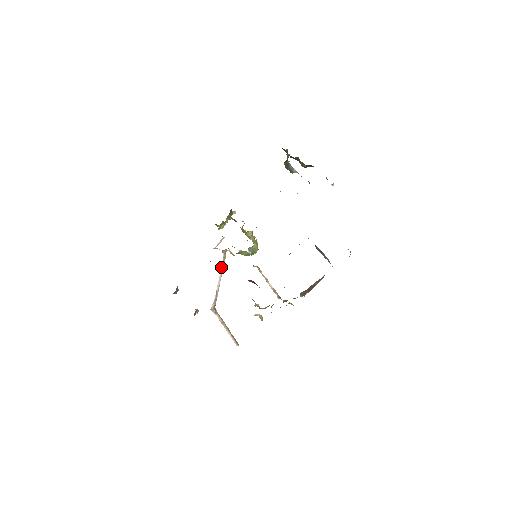
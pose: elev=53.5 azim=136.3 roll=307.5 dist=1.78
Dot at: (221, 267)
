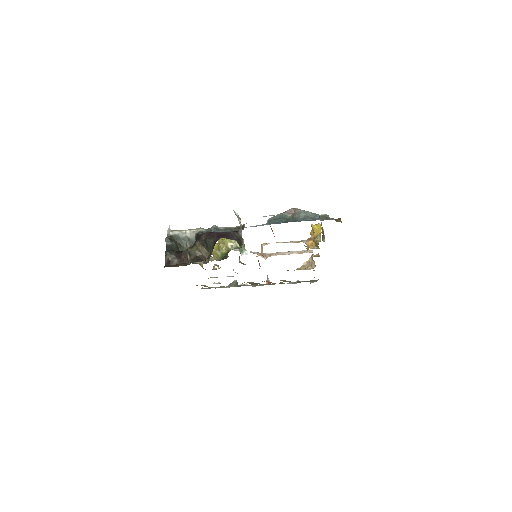
Dot at: occluded
